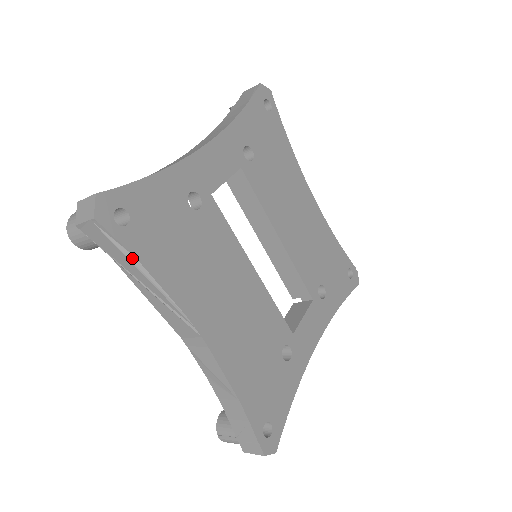
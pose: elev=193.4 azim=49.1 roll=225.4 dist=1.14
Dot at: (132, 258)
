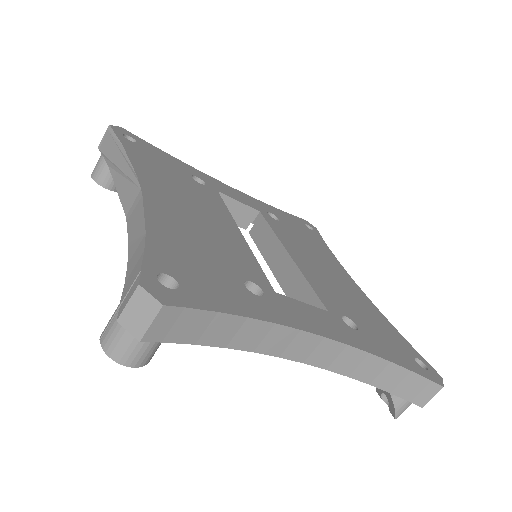
Dot at: (119, 144)
